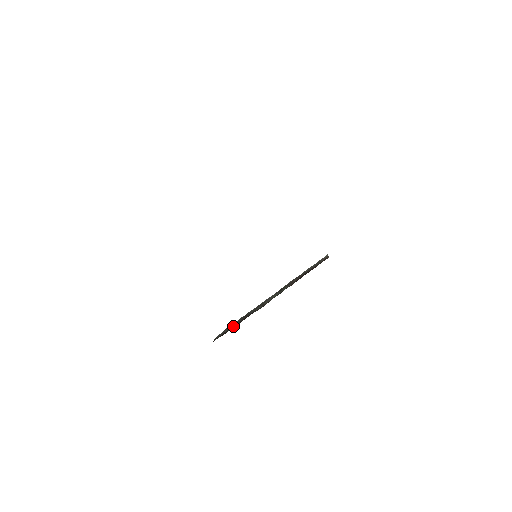
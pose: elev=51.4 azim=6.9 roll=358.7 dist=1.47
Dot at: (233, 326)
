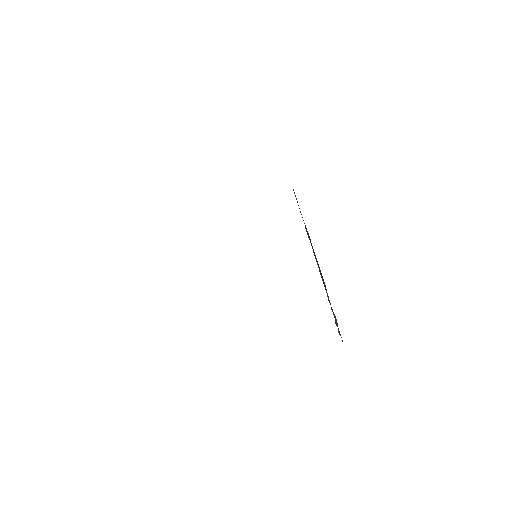
Dot at: (337, 323)
